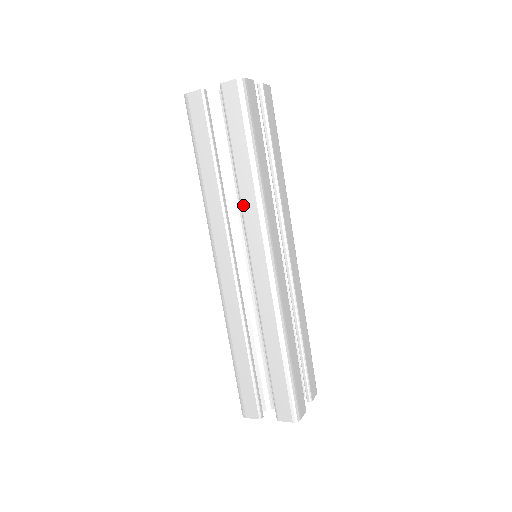
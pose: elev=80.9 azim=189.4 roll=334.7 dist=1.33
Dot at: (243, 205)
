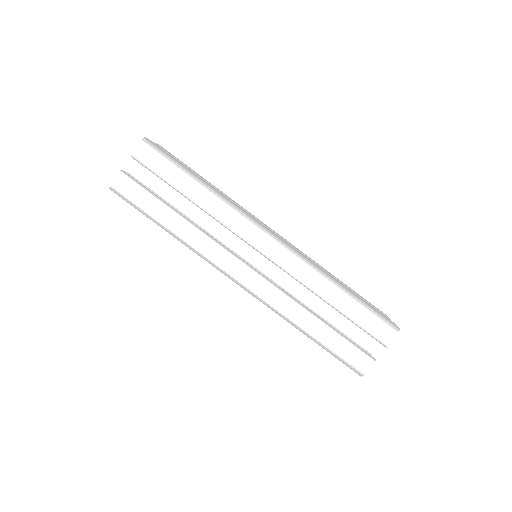
Dot at: (218, 218)
